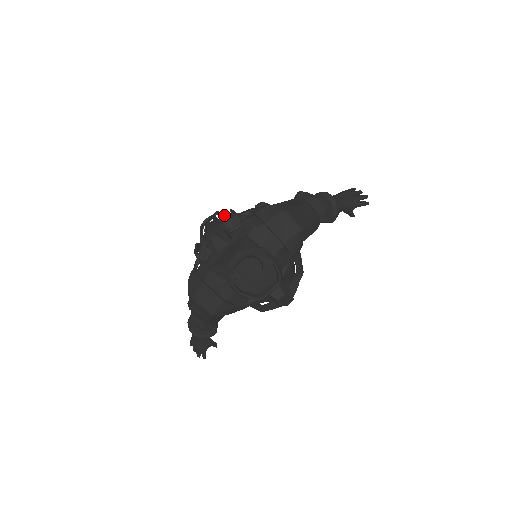
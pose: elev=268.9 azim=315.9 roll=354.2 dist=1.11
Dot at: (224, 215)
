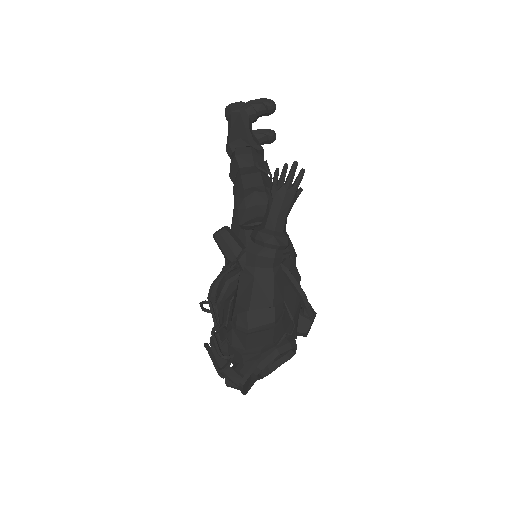
Dot at: (207, 303)
